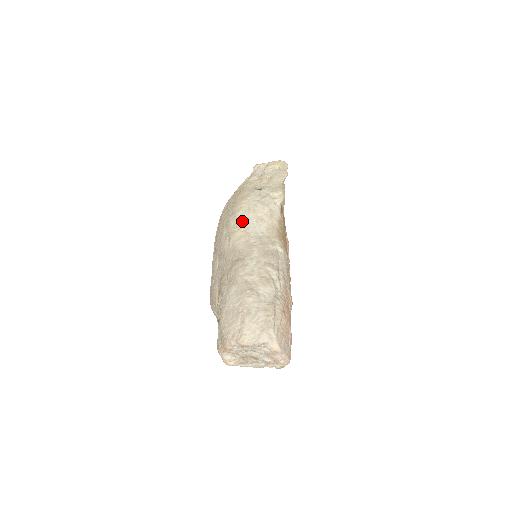
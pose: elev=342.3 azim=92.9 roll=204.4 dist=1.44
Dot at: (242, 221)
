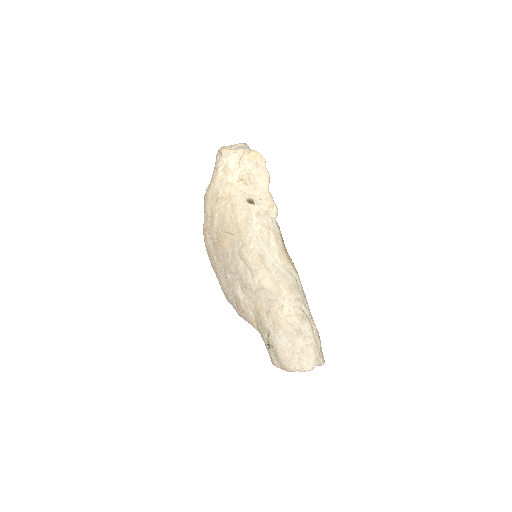
Dot at: (258, 256)
